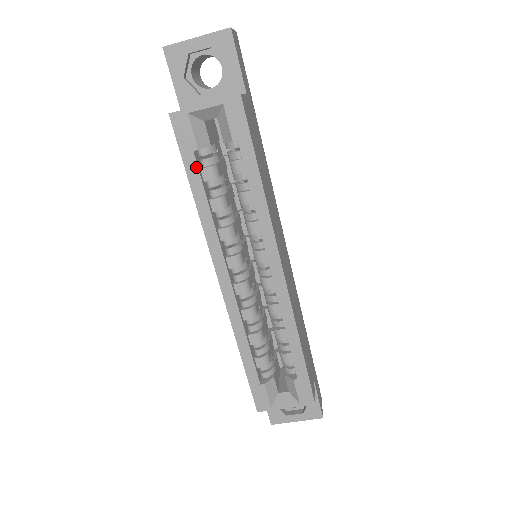
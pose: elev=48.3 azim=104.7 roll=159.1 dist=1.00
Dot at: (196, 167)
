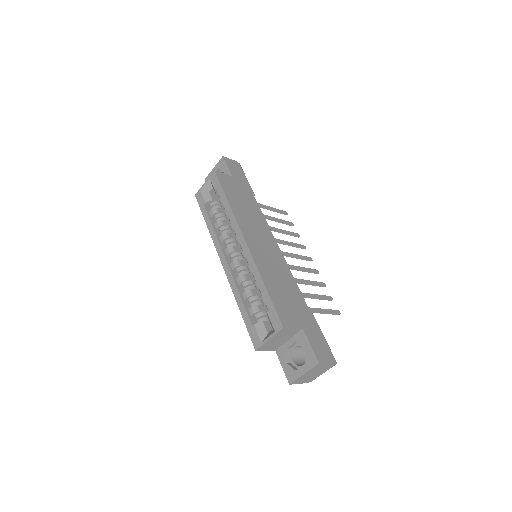
Dot at: (206, 211)
